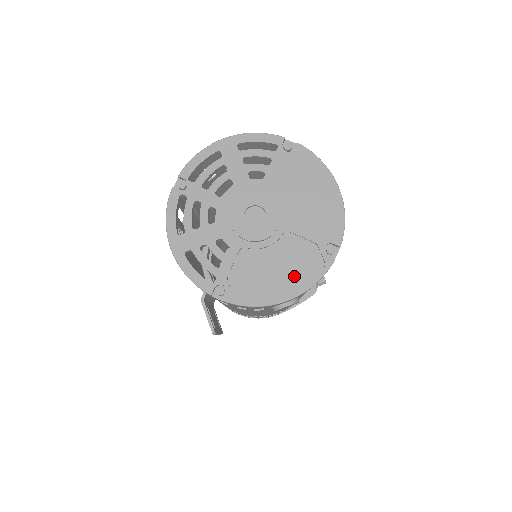
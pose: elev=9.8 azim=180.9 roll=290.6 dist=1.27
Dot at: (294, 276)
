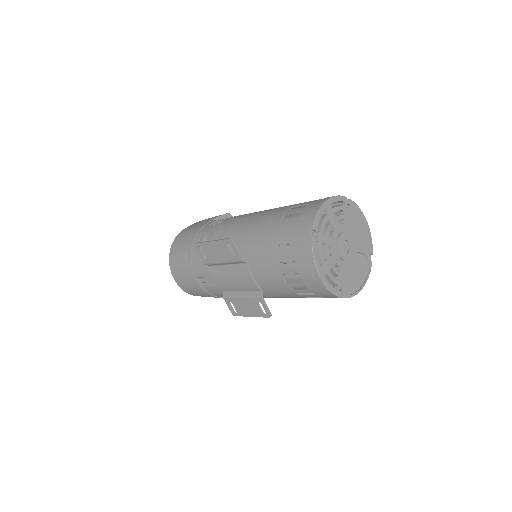
Dot at: (362, 275)
